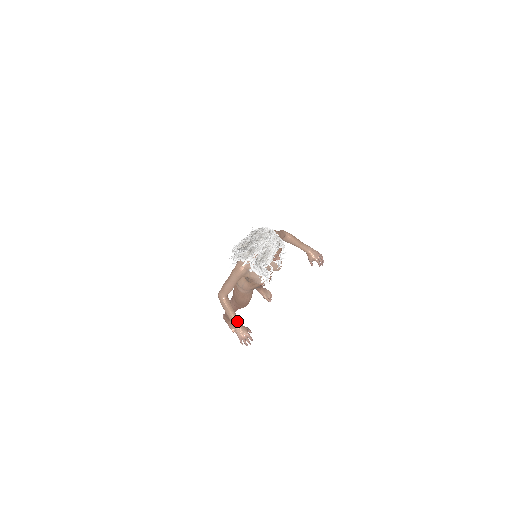
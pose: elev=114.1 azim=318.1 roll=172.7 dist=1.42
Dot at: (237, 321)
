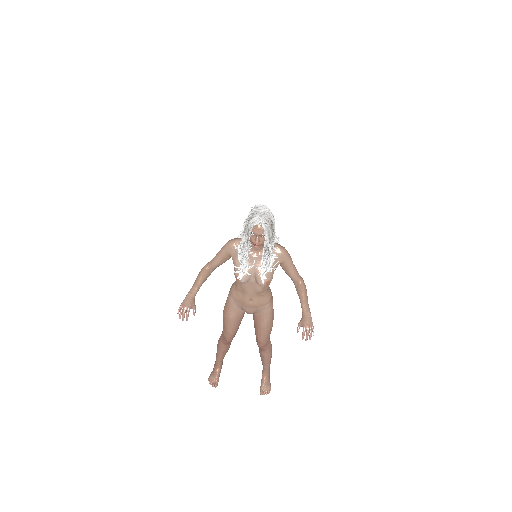
Dot at: (194, 291)
